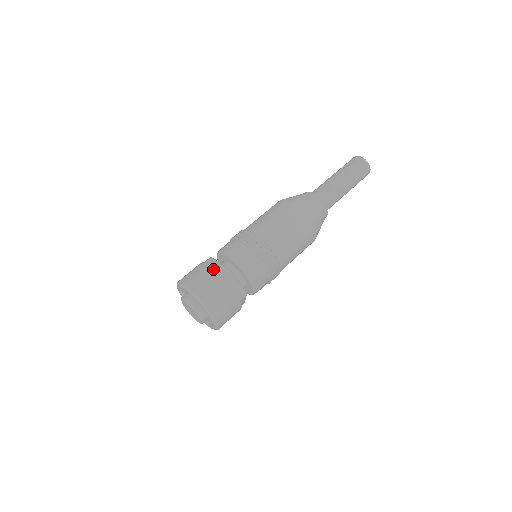
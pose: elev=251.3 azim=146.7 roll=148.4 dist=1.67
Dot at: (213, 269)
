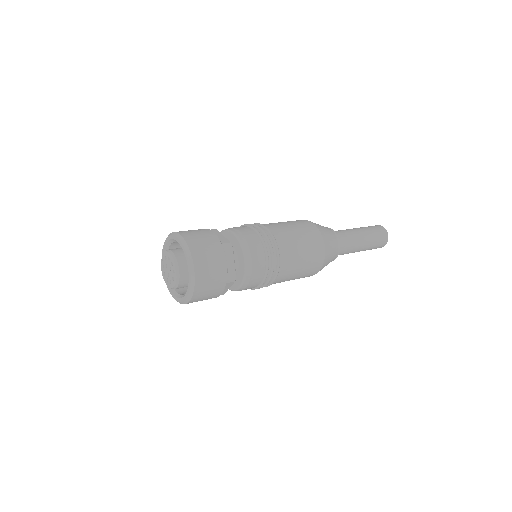
Dot at: (216, 236)
